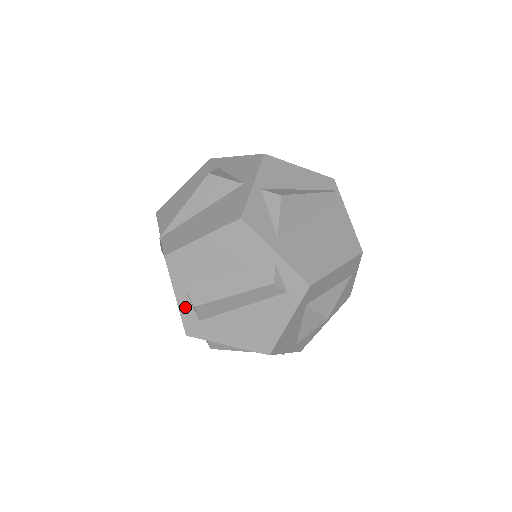
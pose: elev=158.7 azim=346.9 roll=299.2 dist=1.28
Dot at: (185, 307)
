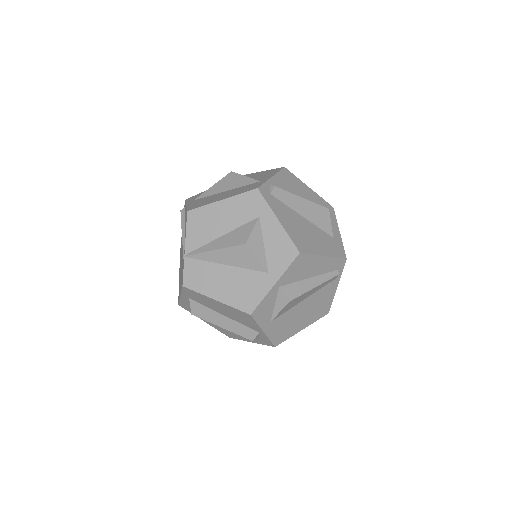
Dot at: (185, 301)
